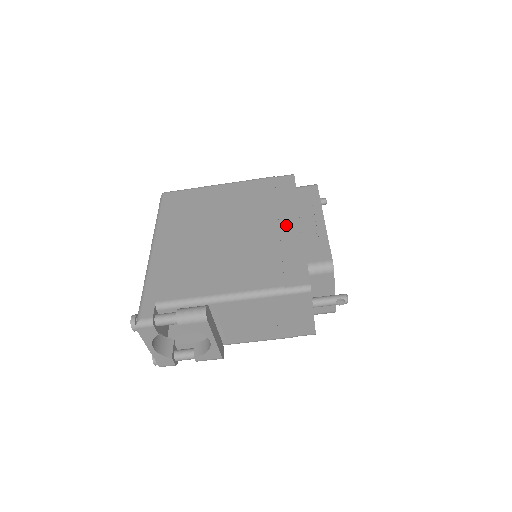
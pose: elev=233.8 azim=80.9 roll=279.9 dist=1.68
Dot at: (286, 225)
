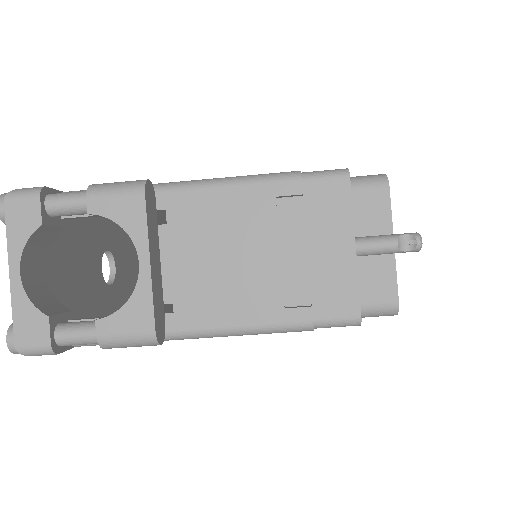
Dot at: occluded
